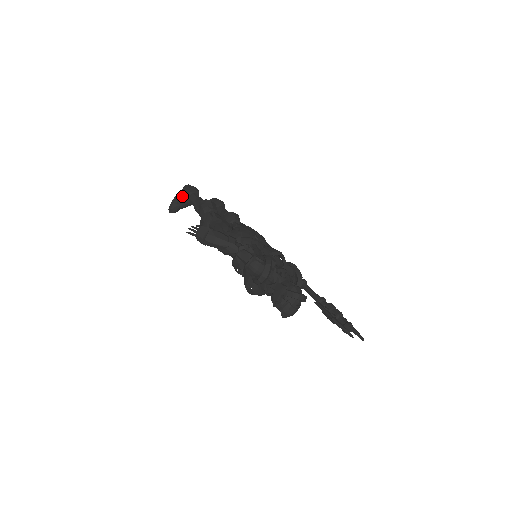
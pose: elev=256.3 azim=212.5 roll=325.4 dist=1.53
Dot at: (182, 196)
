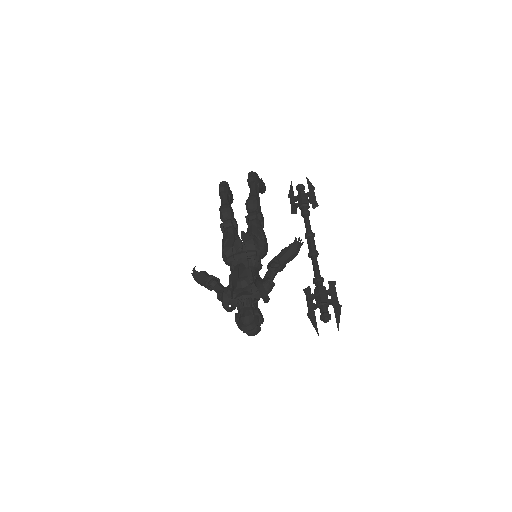
Dot at: occluded
